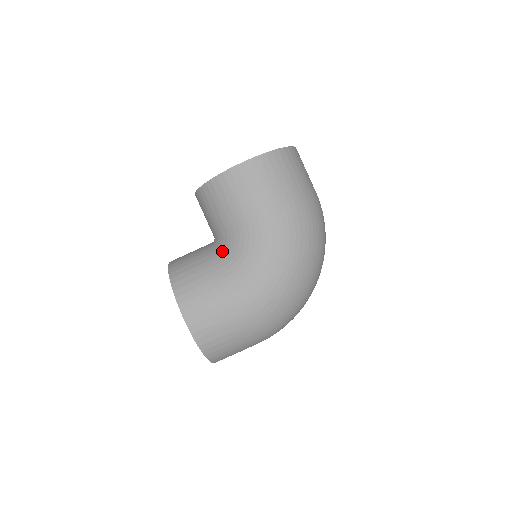
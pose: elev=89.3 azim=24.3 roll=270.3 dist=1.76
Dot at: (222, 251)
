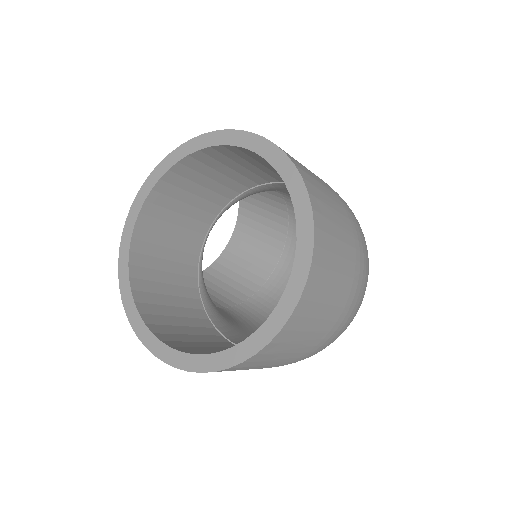
Dot at: occluded
